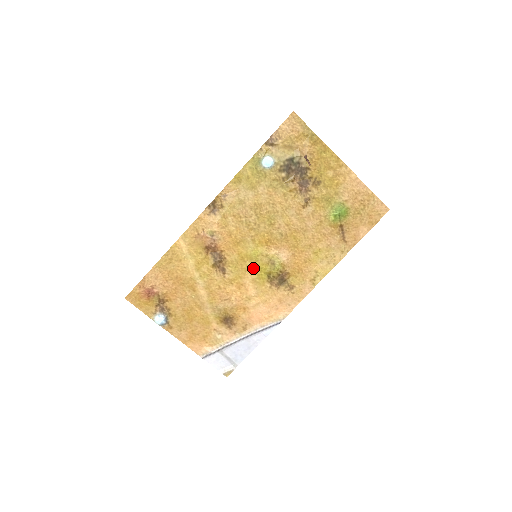
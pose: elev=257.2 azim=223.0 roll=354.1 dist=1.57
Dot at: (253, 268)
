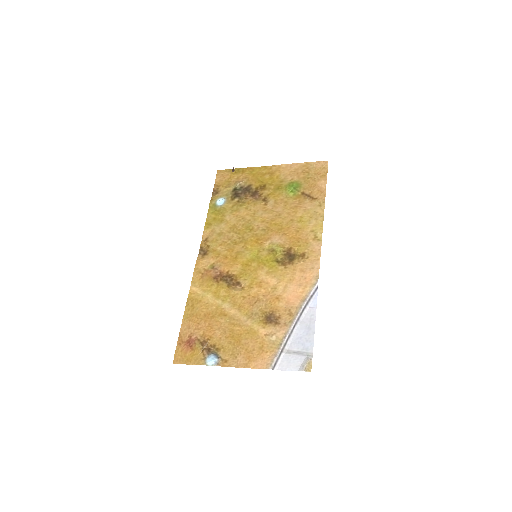
Dot at: (260, 265)
